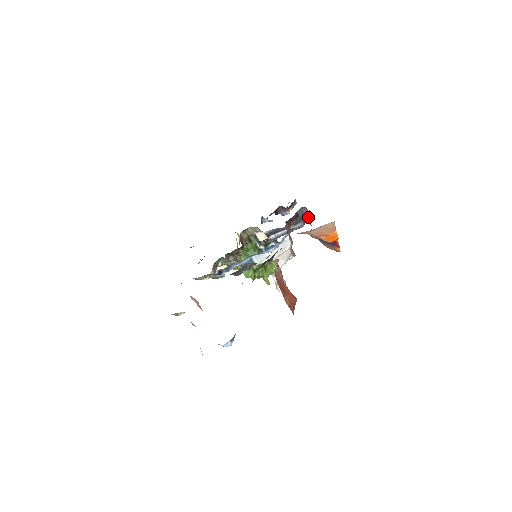
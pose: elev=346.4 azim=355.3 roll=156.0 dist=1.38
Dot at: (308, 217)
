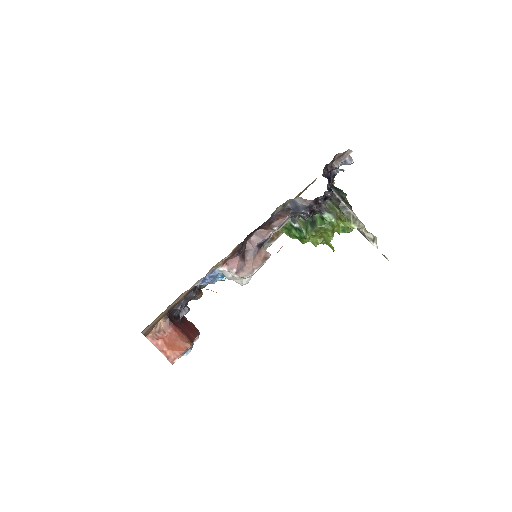
Dot at: (310, 202)
